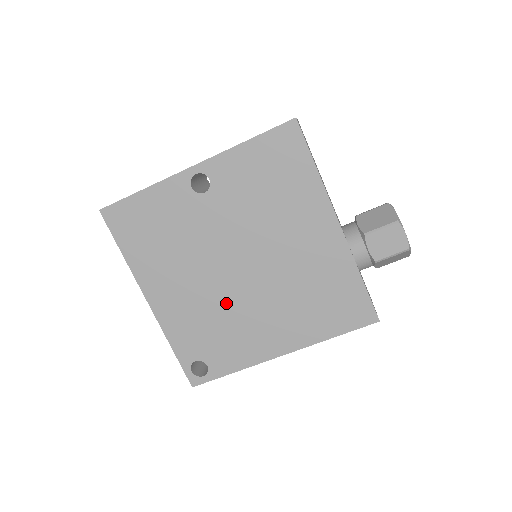
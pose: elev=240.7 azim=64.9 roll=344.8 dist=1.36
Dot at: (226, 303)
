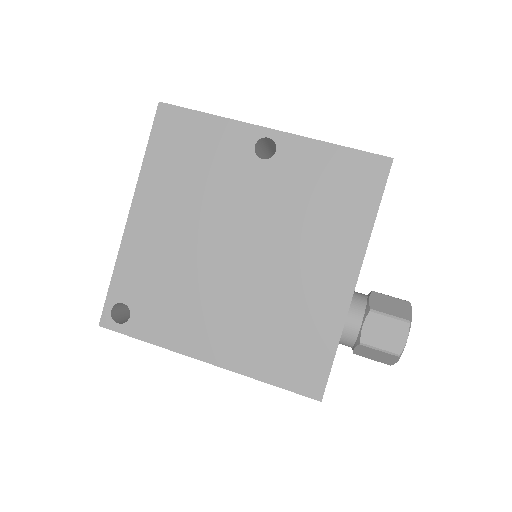
Dot at: (197, 271)
